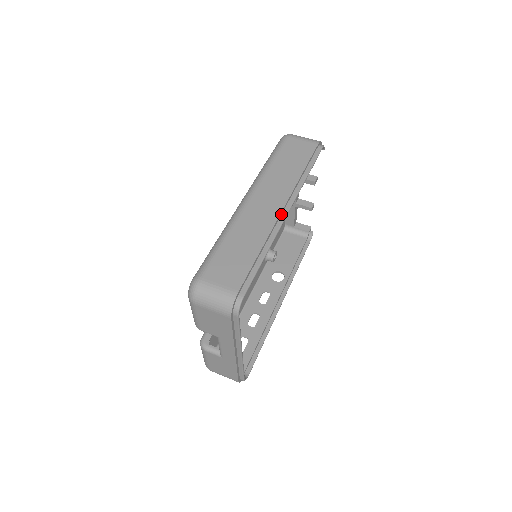
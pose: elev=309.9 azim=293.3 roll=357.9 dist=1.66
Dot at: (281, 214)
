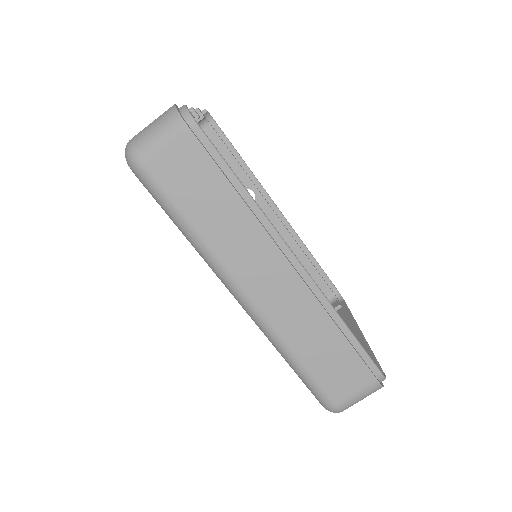
Dot at: (296, 272)
